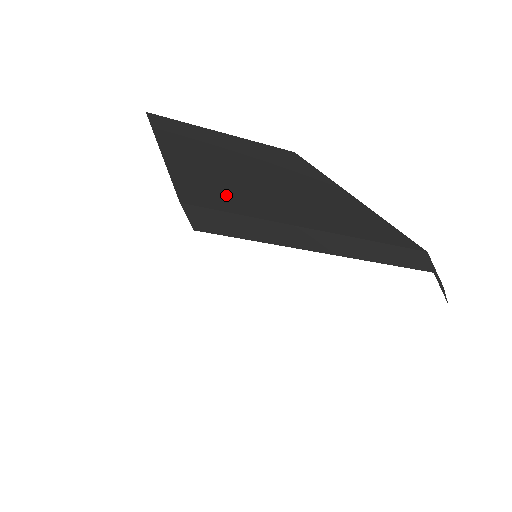
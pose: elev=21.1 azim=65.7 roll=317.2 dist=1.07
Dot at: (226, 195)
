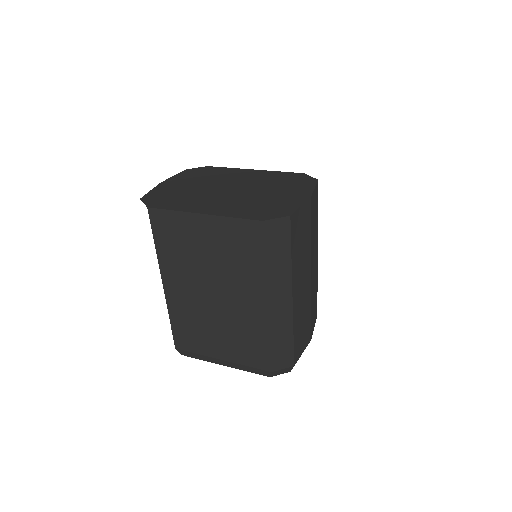
Dot at: (190, 338)
